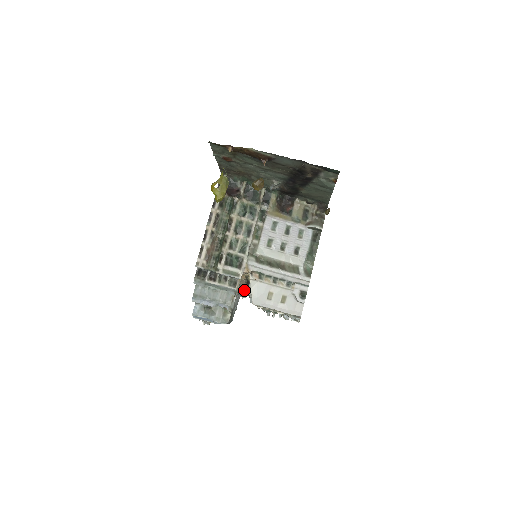
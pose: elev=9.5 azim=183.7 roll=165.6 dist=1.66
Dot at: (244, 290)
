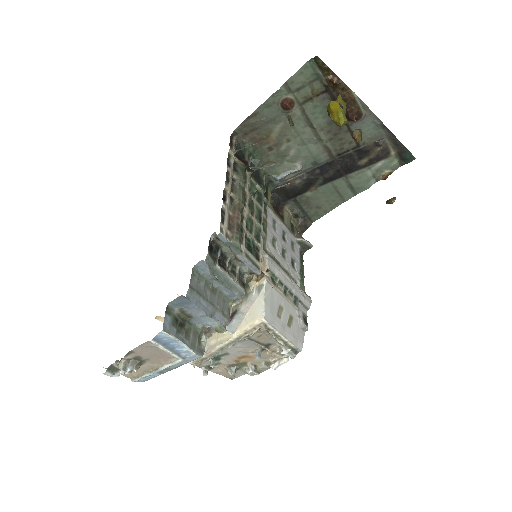
Dot at: occluded
